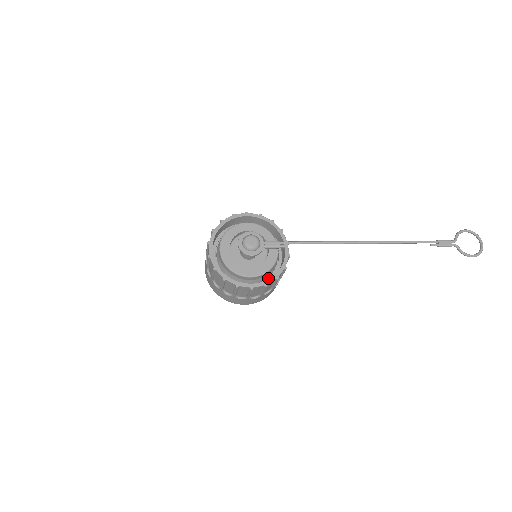
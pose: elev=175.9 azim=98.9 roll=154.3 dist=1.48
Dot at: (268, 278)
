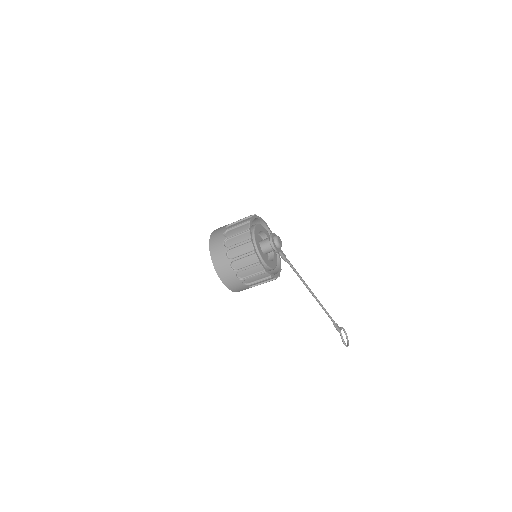
Dot at: occluded
